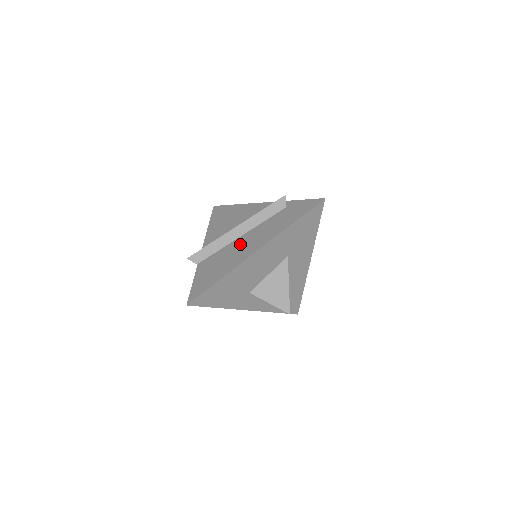
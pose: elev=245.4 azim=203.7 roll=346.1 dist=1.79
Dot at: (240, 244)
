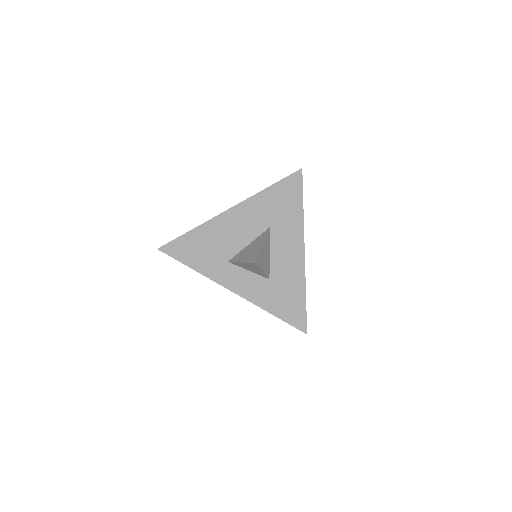
Dot at: occluded
